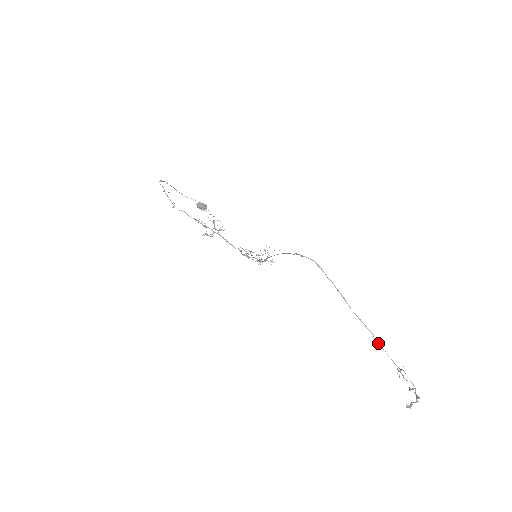
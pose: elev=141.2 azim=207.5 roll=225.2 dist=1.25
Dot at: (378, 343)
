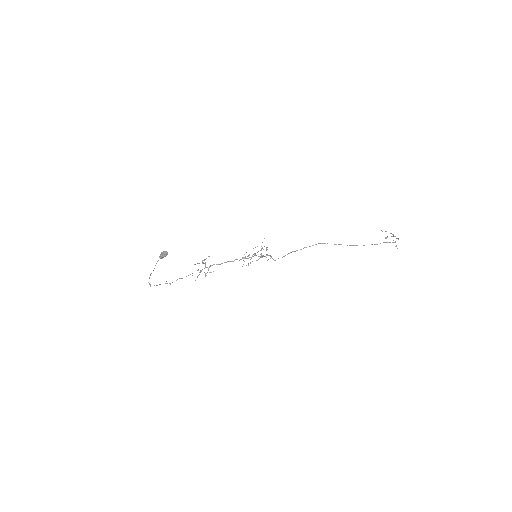
Dot at: occluded
